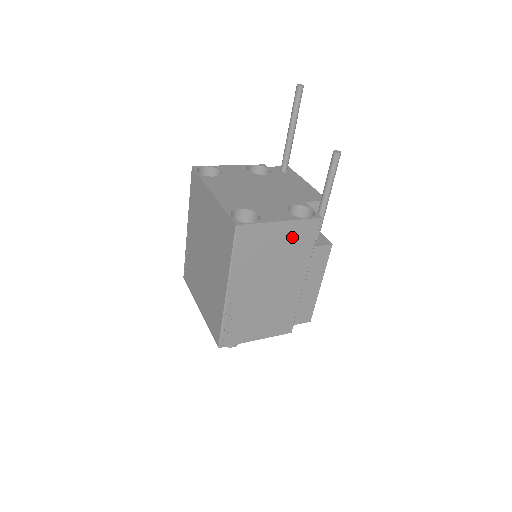
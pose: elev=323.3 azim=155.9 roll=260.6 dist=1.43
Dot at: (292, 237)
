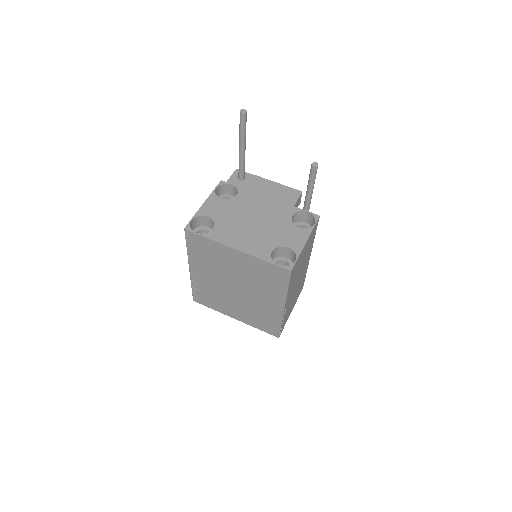
Dot at: (309, 243)
